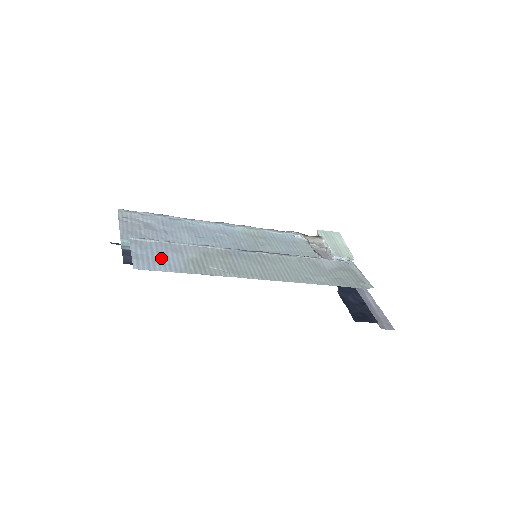
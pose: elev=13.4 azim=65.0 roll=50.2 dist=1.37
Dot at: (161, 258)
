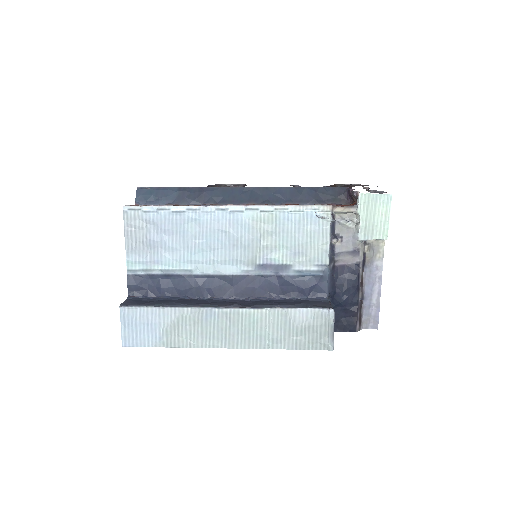
Dot at: (142, 331)
